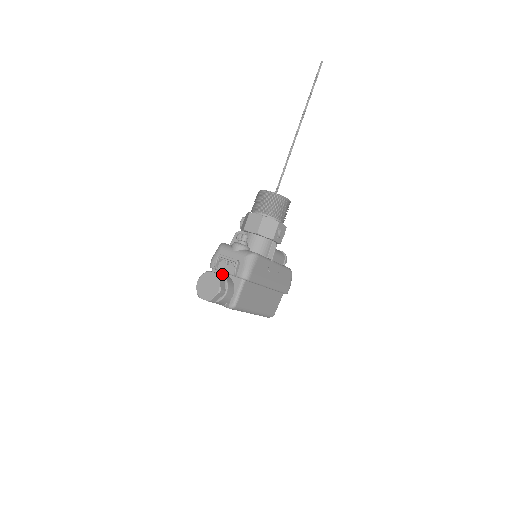
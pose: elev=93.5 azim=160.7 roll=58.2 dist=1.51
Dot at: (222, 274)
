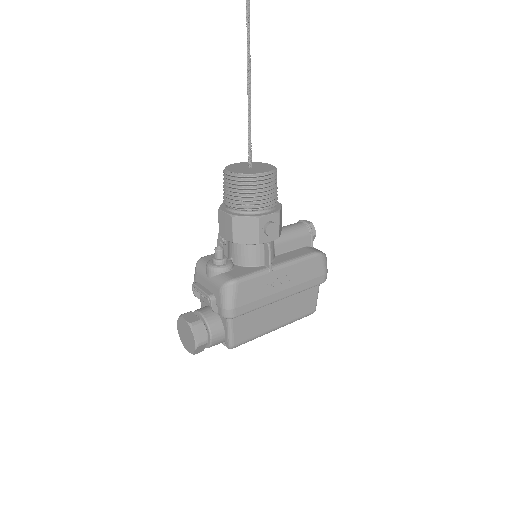
Dot at: (203, 311)
